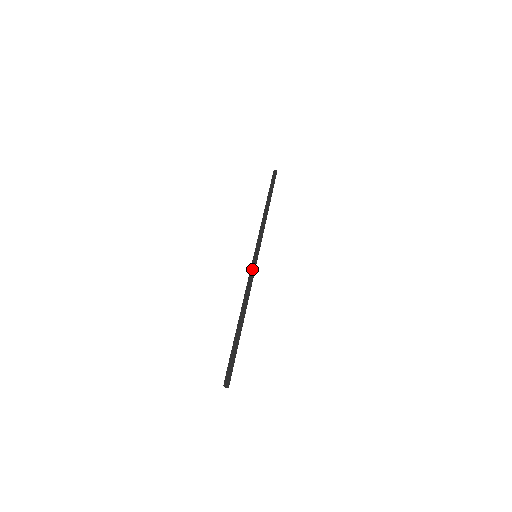
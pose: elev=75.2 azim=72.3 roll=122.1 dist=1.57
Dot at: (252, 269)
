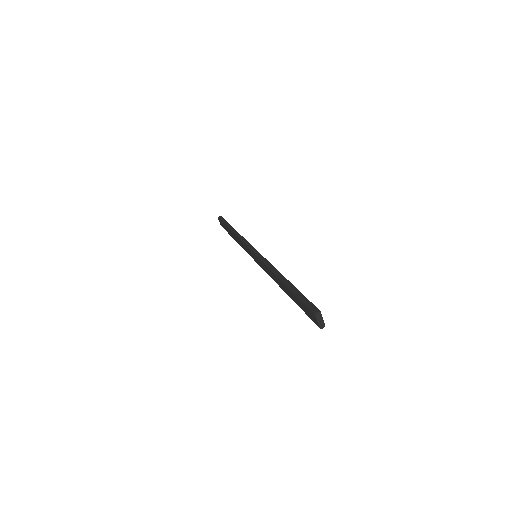
Dot at: (261, 258)
